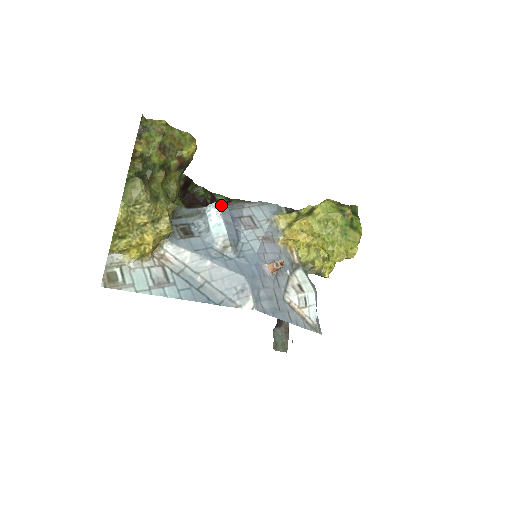
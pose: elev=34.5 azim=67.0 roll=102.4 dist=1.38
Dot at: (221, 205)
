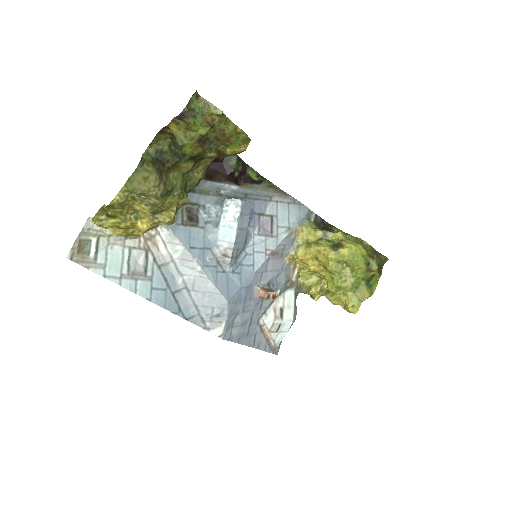
Dot at: (245, 204)
